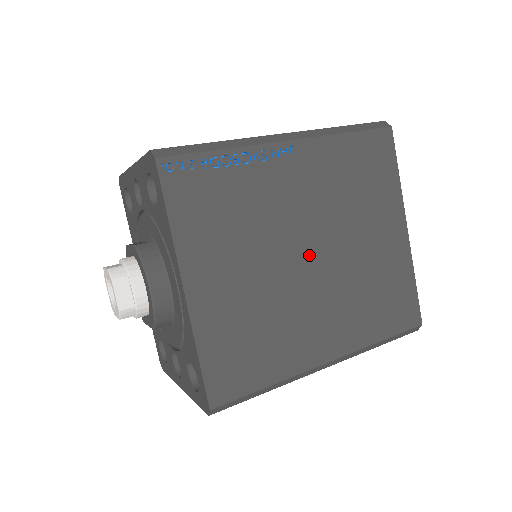
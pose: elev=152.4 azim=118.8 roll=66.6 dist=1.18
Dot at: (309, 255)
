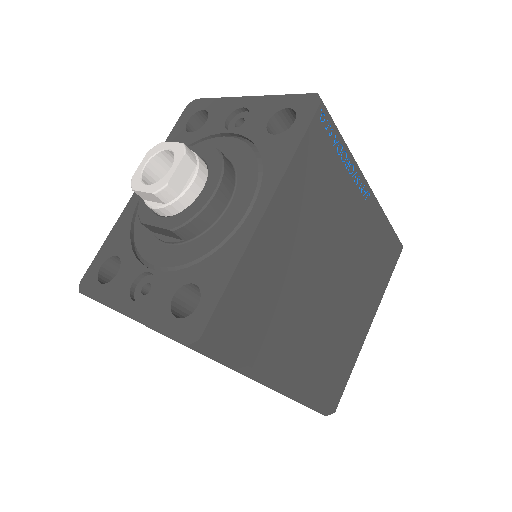
Dot at: (329, 280)
